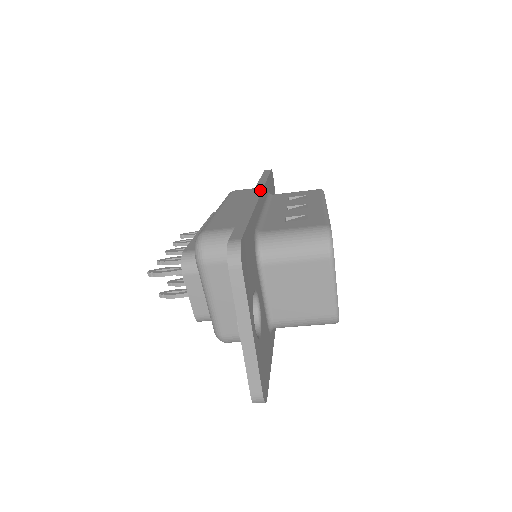
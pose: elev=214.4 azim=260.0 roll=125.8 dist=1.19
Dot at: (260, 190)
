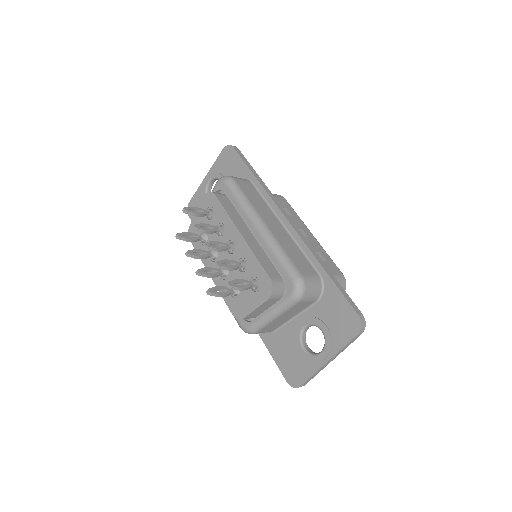
Dot at: (285, 212)
